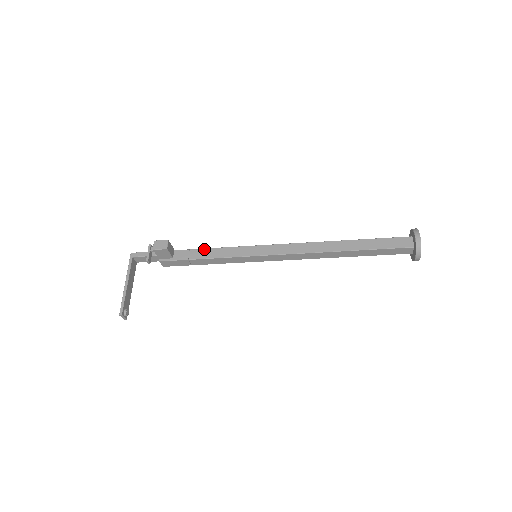
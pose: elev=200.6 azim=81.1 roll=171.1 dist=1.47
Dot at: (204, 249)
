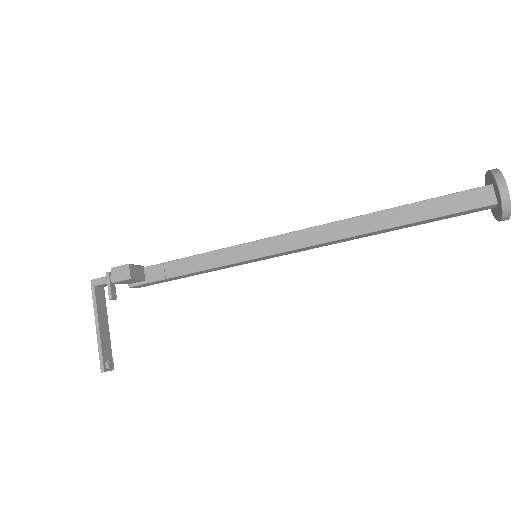
Dot at: (182, 259)
